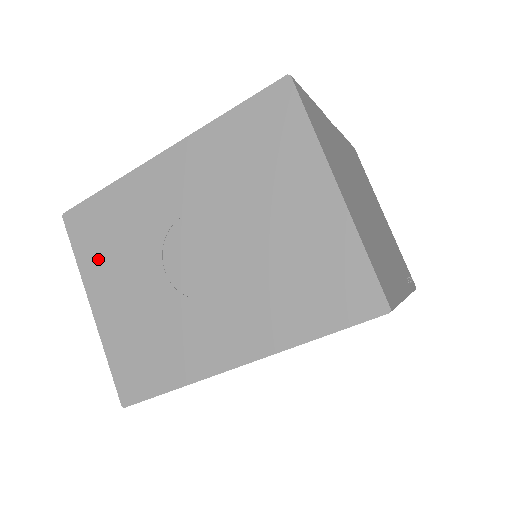
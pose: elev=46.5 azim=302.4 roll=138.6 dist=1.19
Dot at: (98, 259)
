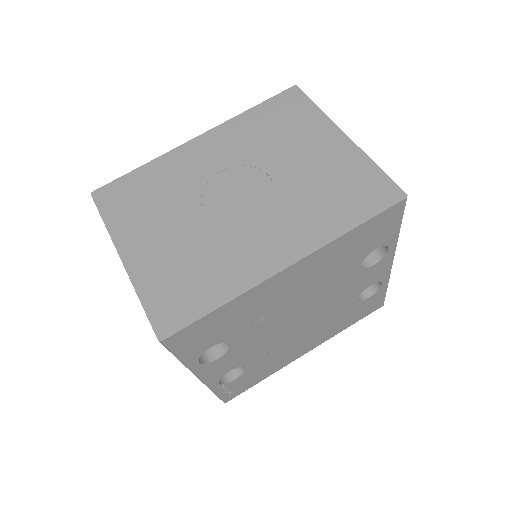
Dot at: (131, 218)
